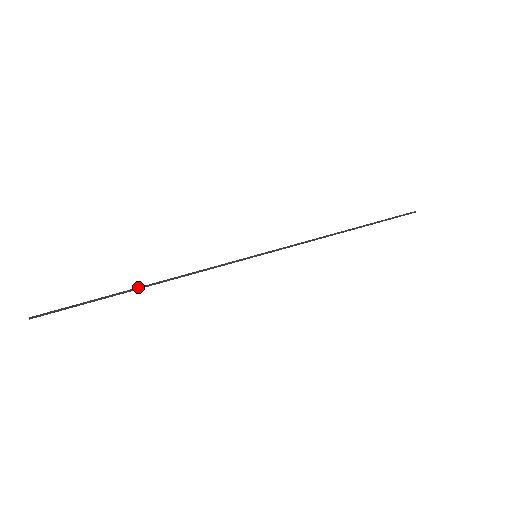
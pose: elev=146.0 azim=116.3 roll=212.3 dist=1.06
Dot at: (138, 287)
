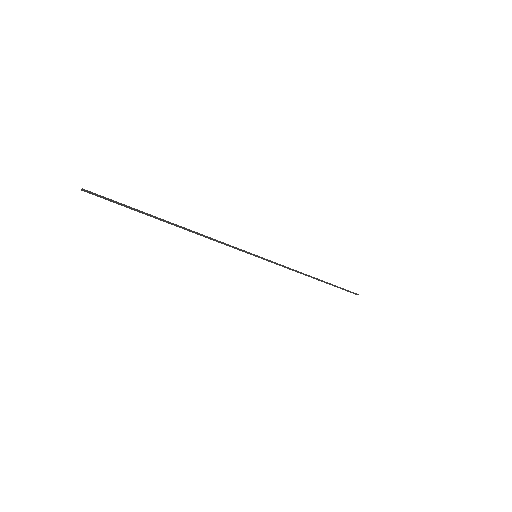
Dot at: (170, 223)
